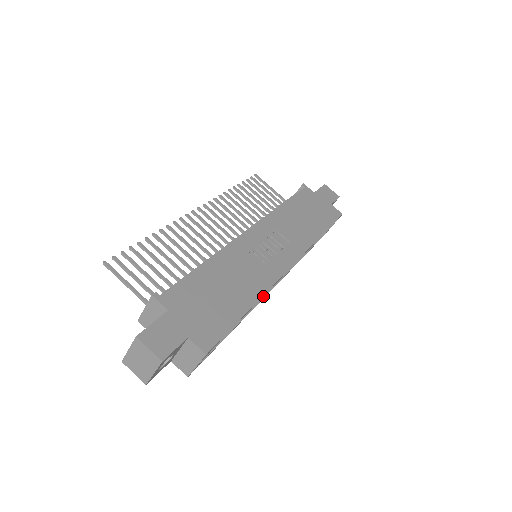
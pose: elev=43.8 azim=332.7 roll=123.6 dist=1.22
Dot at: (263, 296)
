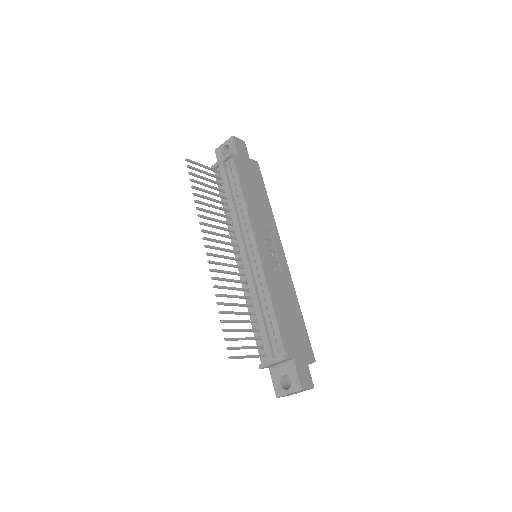
Dot at: occluded
